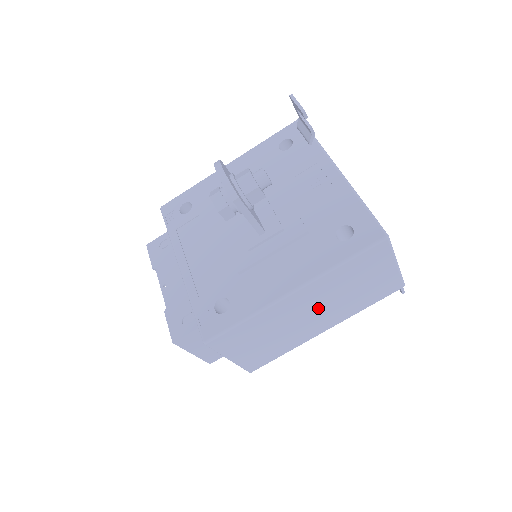
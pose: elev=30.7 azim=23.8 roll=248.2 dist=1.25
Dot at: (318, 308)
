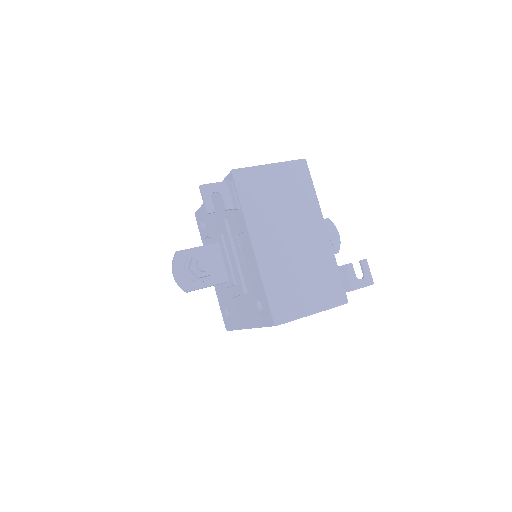
Dot at: occluded
